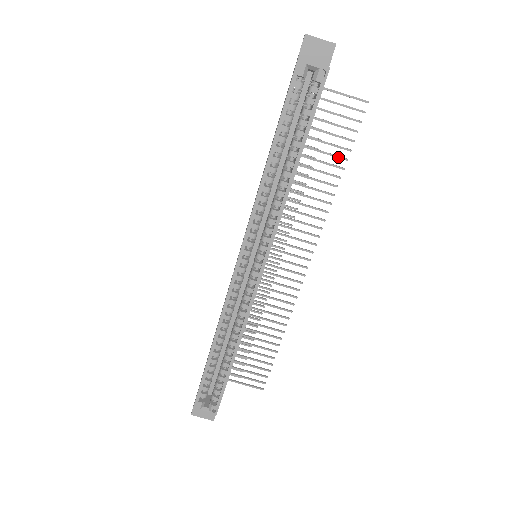
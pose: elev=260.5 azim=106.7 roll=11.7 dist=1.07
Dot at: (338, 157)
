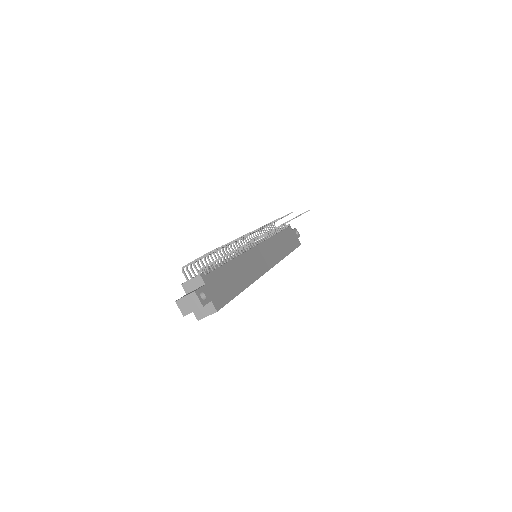
Dot at: occluded
